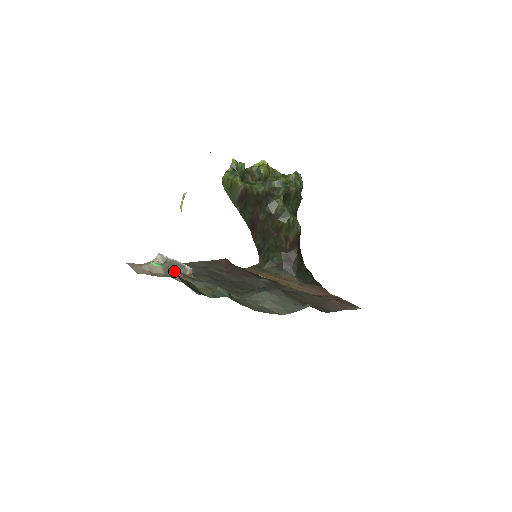
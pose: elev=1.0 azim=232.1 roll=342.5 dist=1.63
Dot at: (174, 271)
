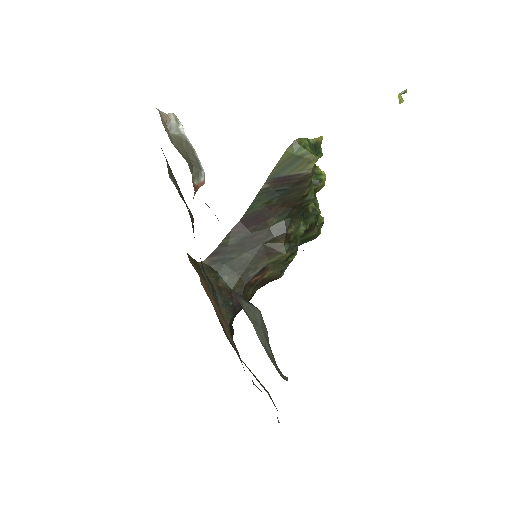
Dot at: occluded
